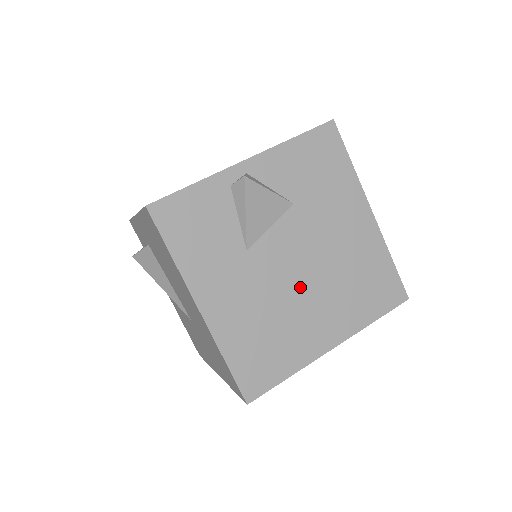
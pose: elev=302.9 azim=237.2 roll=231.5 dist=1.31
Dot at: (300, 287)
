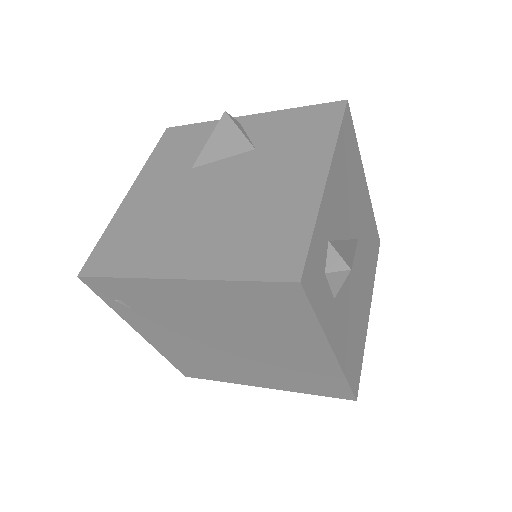
Dot at: (201, 210)
